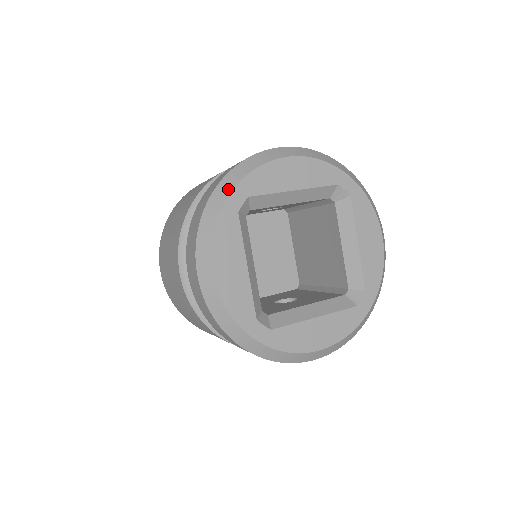
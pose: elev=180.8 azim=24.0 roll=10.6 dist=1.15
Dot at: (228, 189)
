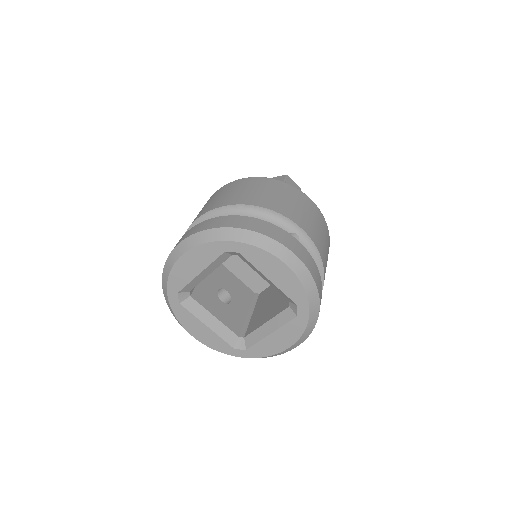
Dot at: (234, 237)
